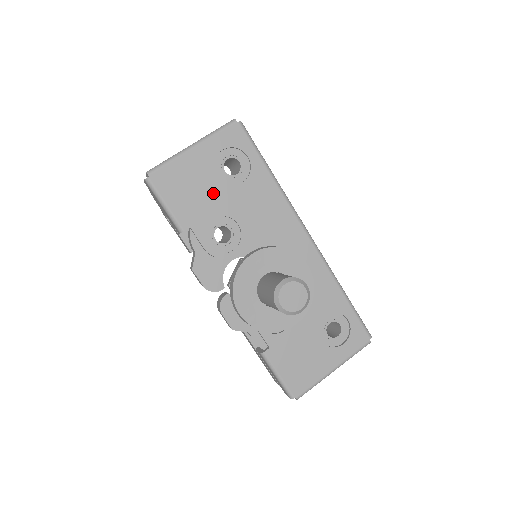
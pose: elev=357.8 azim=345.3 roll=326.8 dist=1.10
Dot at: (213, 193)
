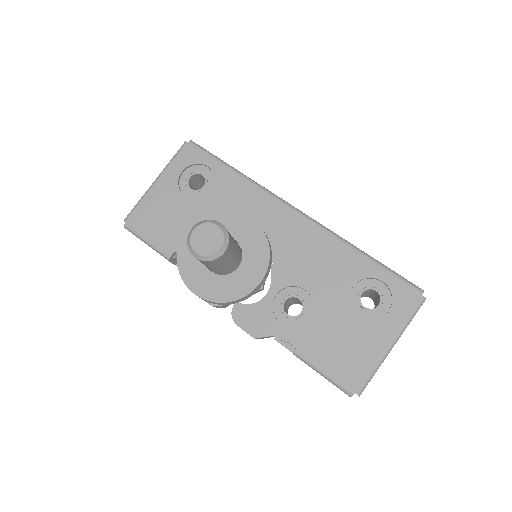
Dot at: (186, 212)
